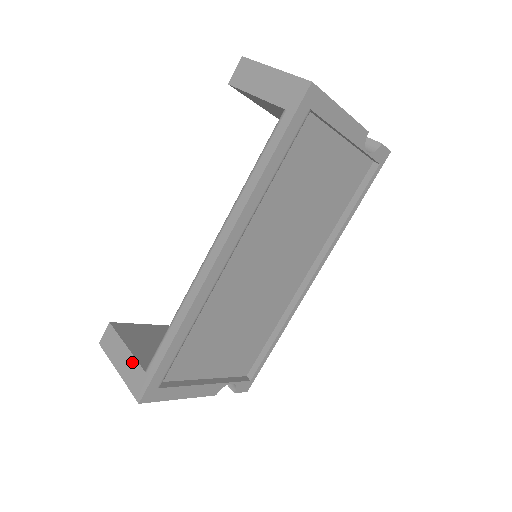
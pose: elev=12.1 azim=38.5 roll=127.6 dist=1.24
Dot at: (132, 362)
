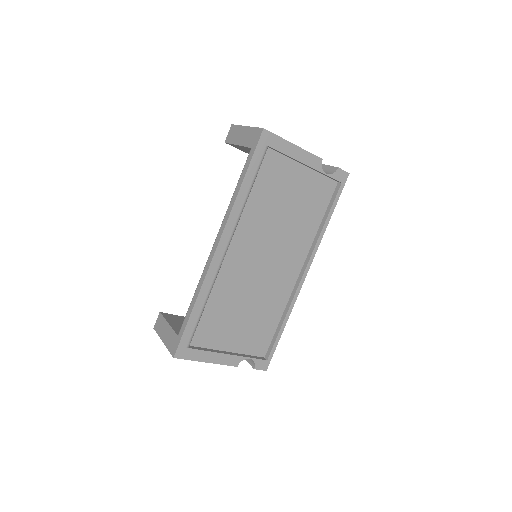
Dot at: (171, 332)
